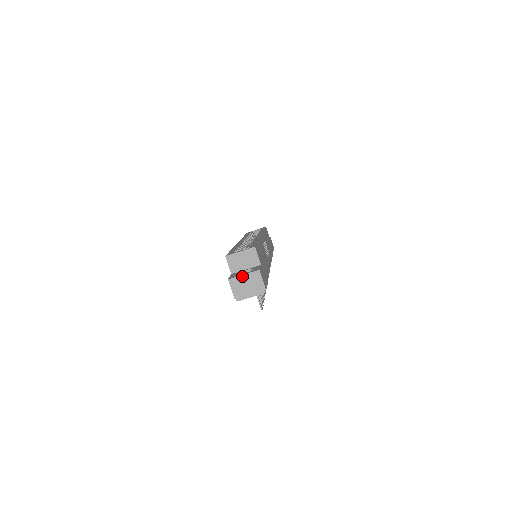
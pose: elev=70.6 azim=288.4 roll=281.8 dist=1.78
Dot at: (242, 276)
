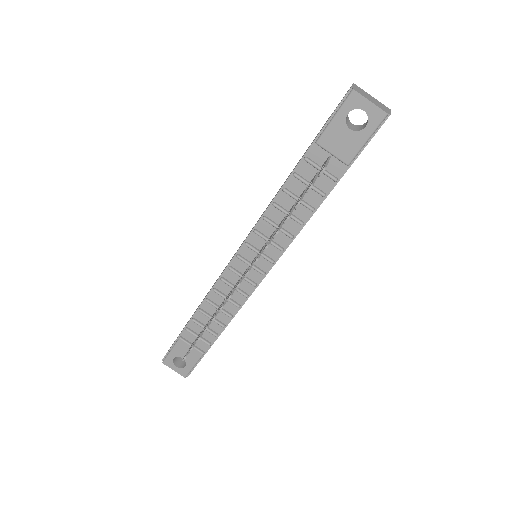
Dot at: (370, 95)
